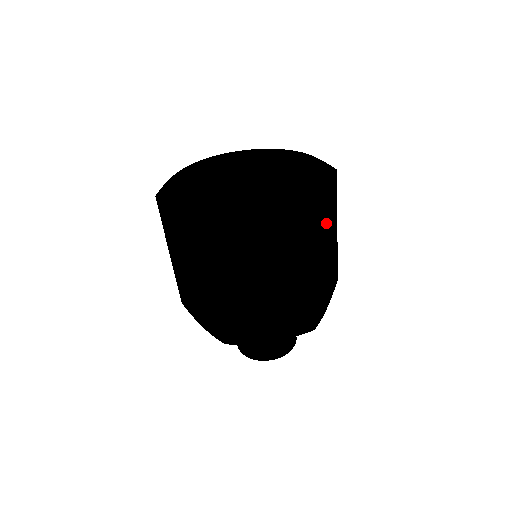
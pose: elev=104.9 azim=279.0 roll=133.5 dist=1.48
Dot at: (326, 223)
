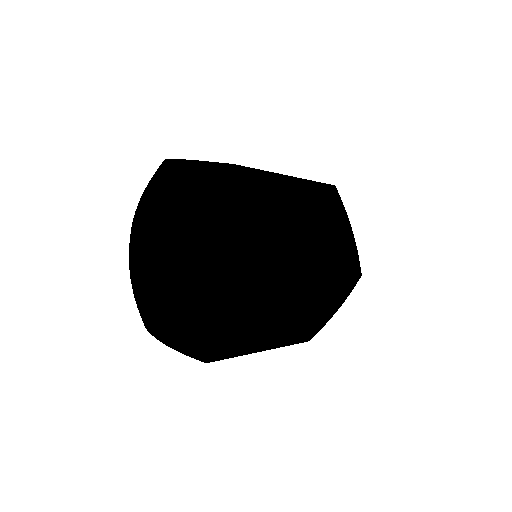
Dot at: (280, 217)
